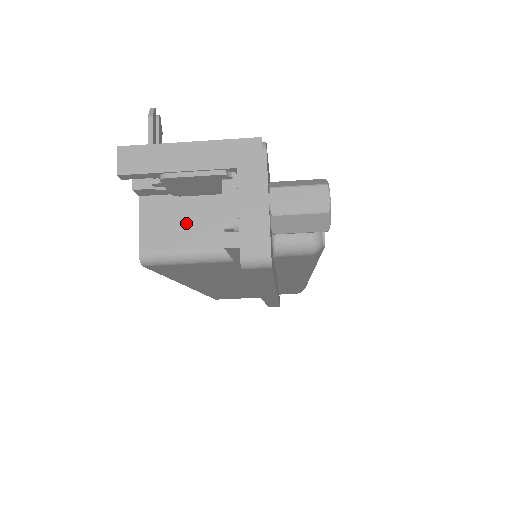
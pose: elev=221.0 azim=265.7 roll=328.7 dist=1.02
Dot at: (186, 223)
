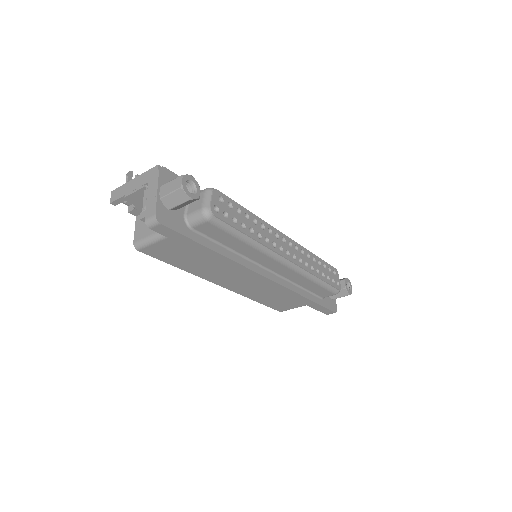
Dot at: occluded
